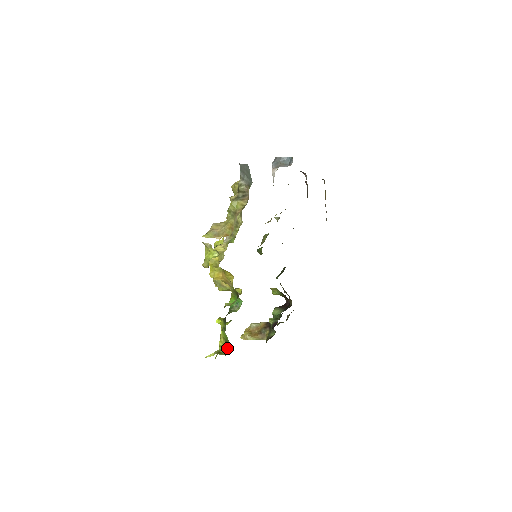
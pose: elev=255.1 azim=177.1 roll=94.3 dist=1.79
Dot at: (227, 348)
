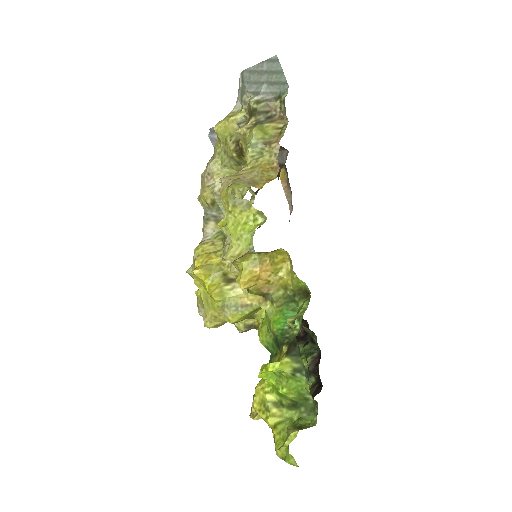
Dot at: (303, 414)
